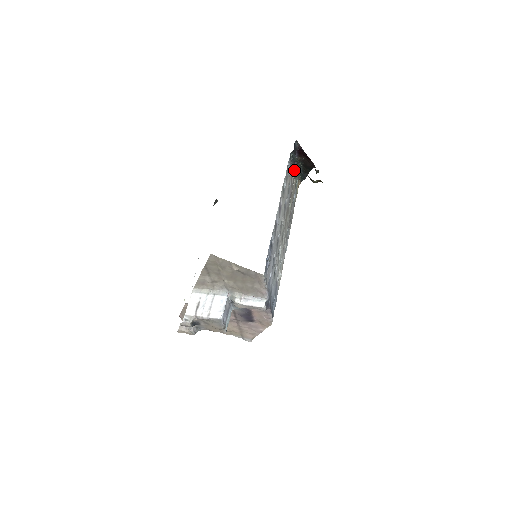
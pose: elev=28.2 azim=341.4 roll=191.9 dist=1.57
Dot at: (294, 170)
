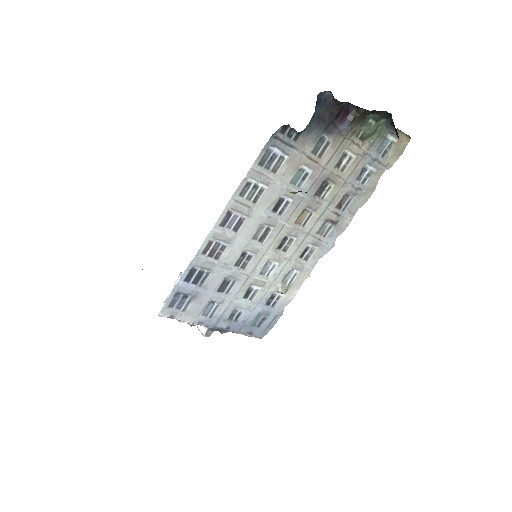
Dot at: (339, 136)
